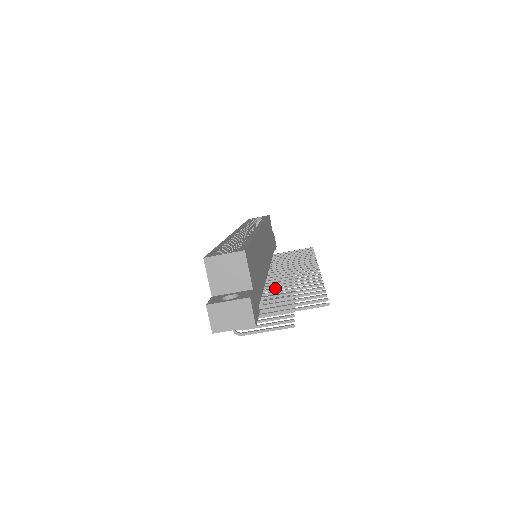
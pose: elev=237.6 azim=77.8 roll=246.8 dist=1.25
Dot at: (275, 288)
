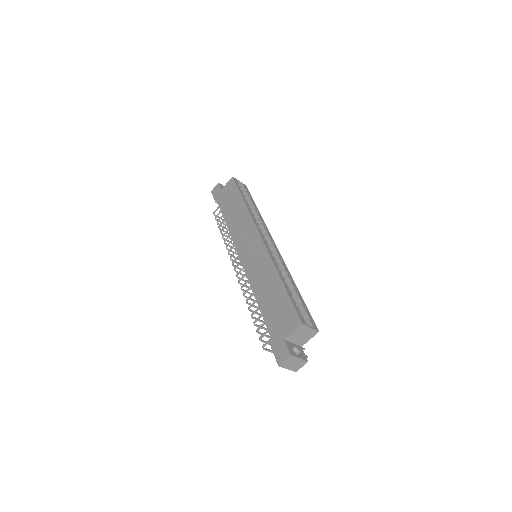
Dot at: occluded
